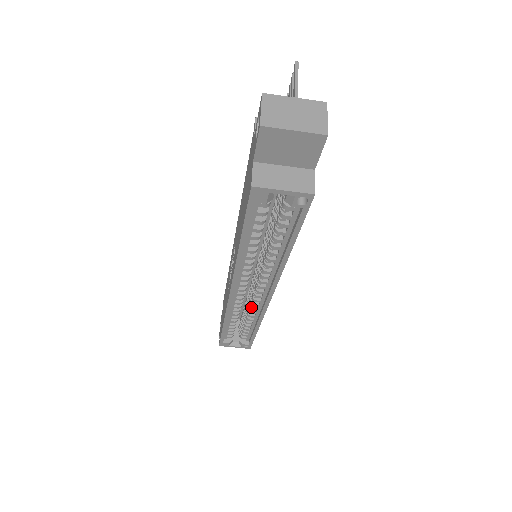
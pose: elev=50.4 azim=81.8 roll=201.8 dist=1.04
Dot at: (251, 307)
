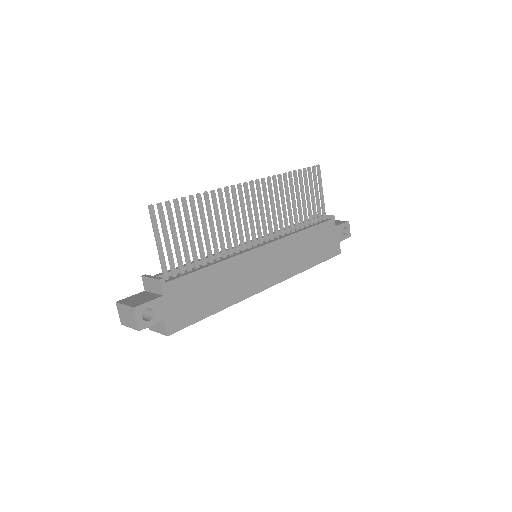
Dot at: occluded
